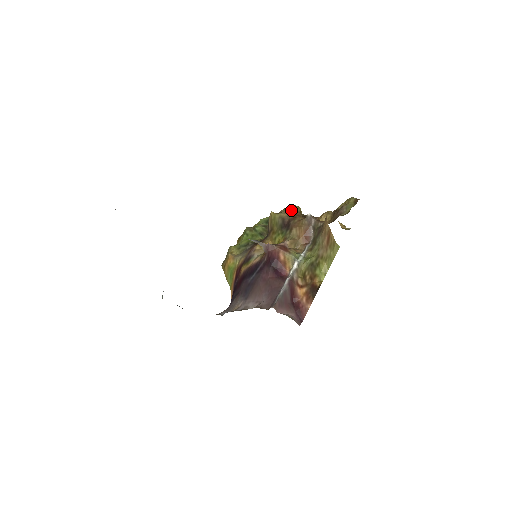
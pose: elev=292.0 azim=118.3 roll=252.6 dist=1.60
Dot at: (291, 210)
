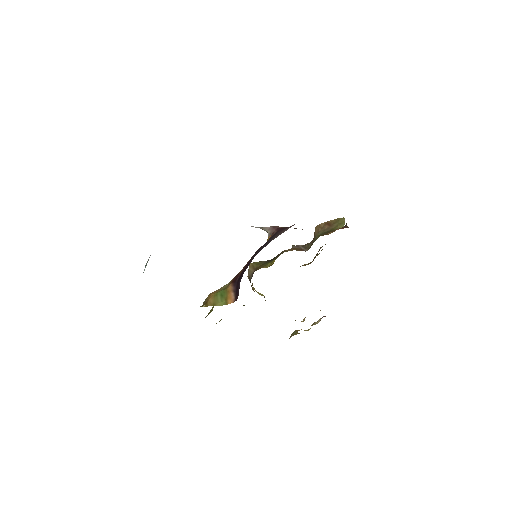
Dot at: occluded
